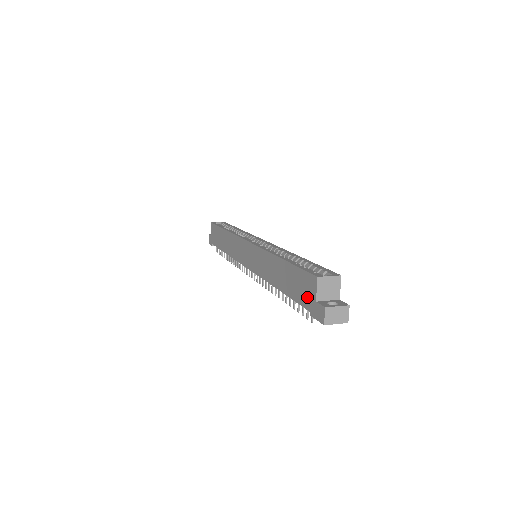
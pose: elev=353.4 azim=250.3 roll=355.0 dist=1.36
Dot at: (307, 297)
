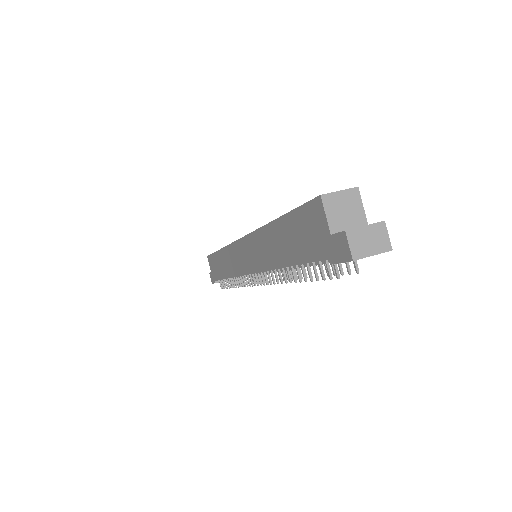
Dot at: (318, 240)
